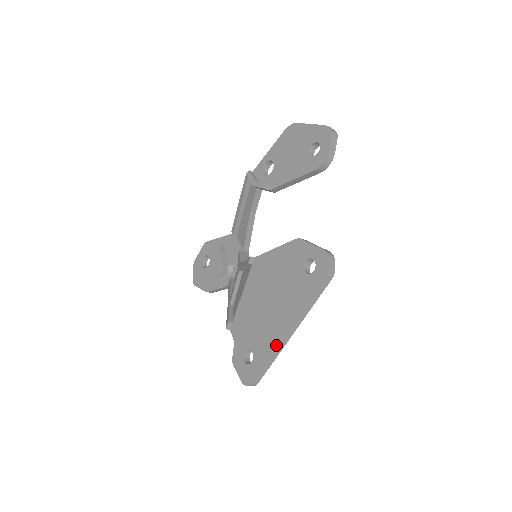
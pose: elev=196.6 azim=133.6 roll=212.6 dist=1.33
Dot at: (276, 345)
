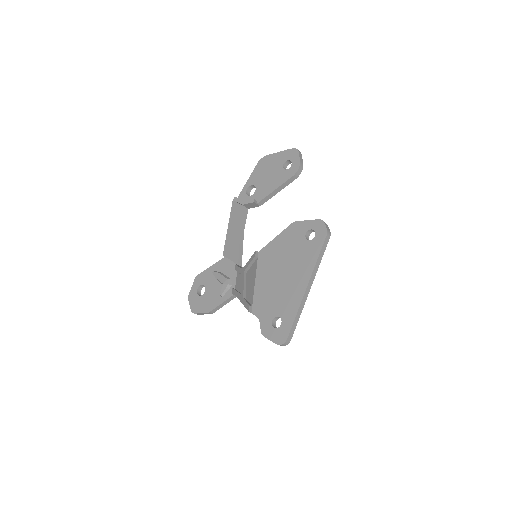
Dot at: (300, 300)
